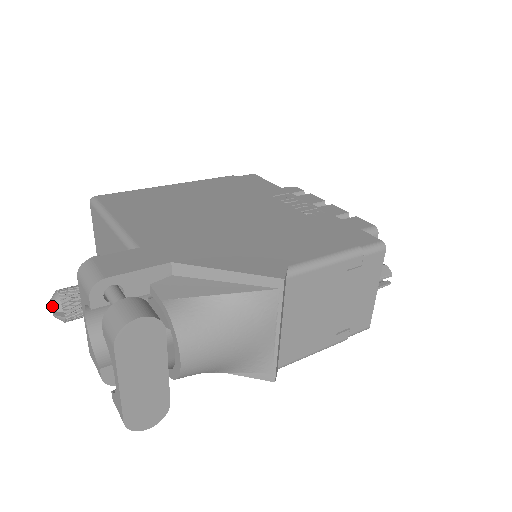
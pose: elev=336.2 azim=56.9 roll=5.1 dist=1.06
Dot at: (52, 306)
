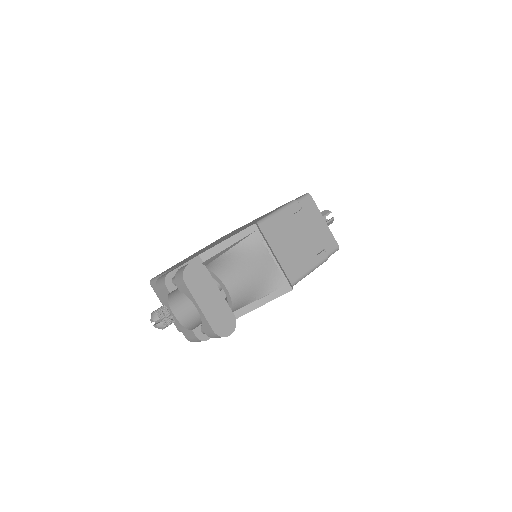
Dot at: (153, 320)
